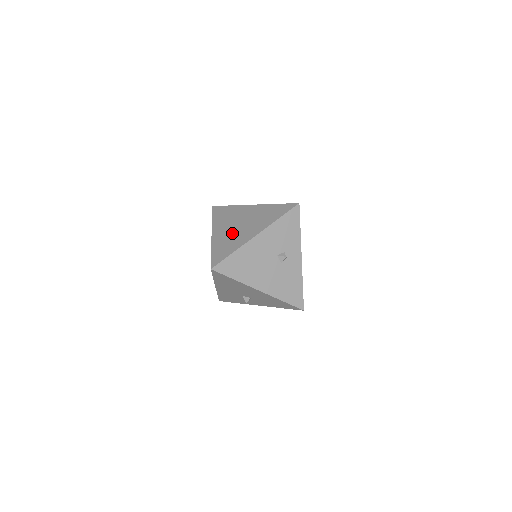
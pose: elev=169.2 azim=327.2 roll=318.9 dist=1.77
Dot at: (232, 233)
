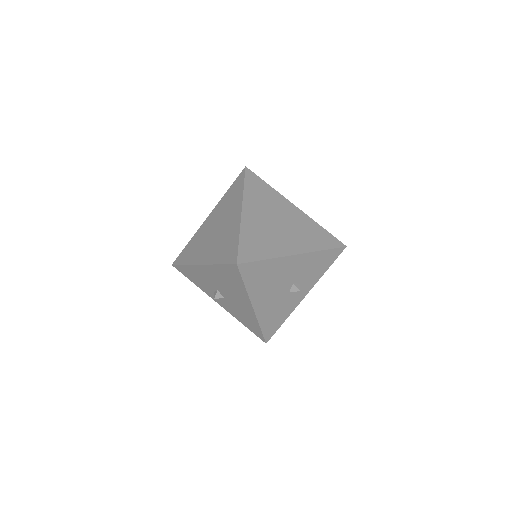
Dot at: (268, 228)
